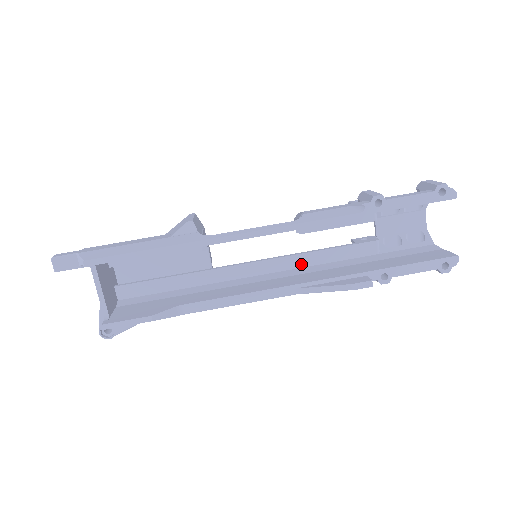
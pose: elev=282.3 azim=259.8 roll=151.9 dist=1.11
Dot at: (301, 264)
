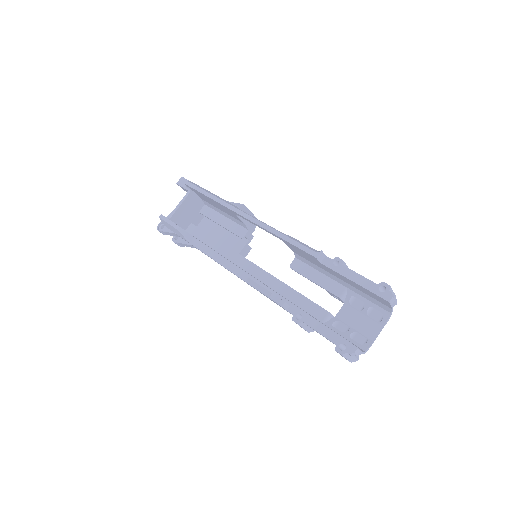
Dot at: (274, 287)
